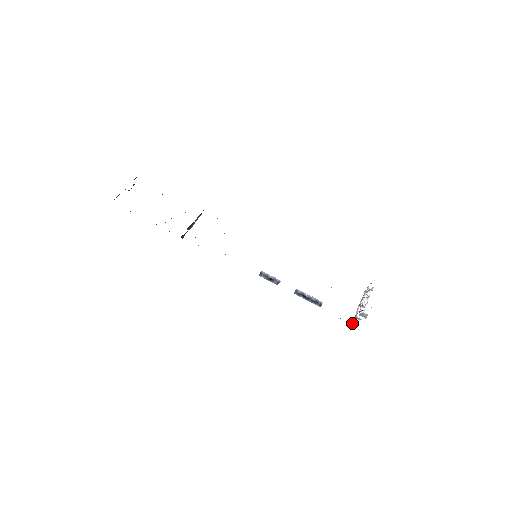
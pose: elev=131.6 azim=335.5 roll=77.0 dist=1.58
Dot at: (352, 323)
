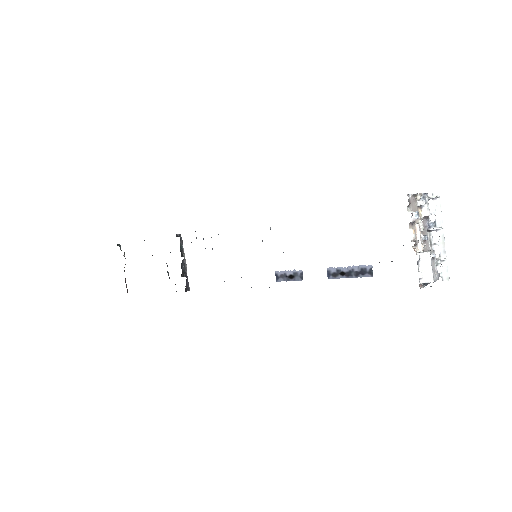
Dot at: occluded
